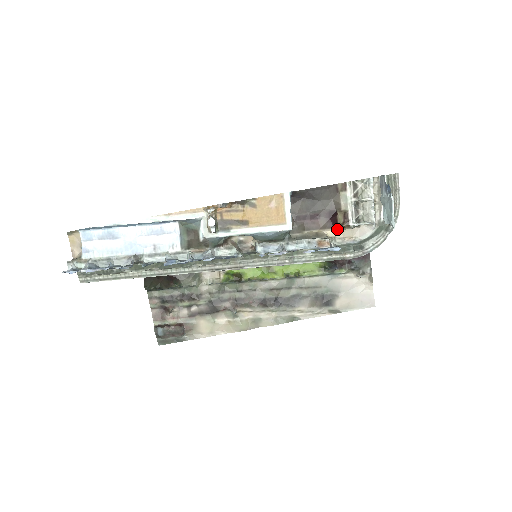
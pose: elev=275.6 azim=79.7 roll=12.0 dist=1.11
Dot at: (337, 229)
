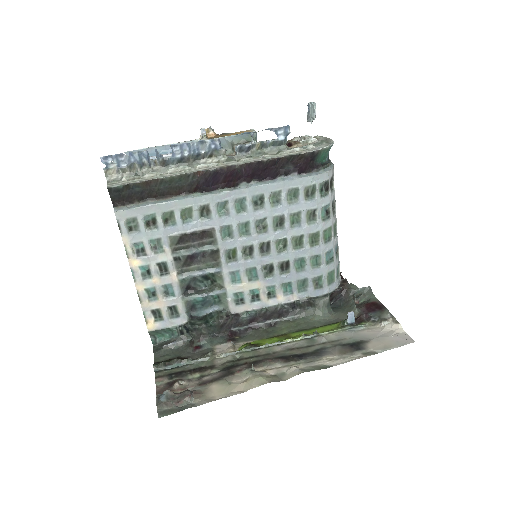
Dot at: (292, 146)
